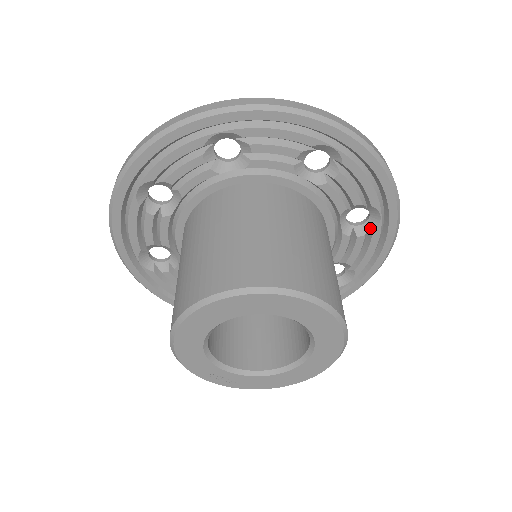
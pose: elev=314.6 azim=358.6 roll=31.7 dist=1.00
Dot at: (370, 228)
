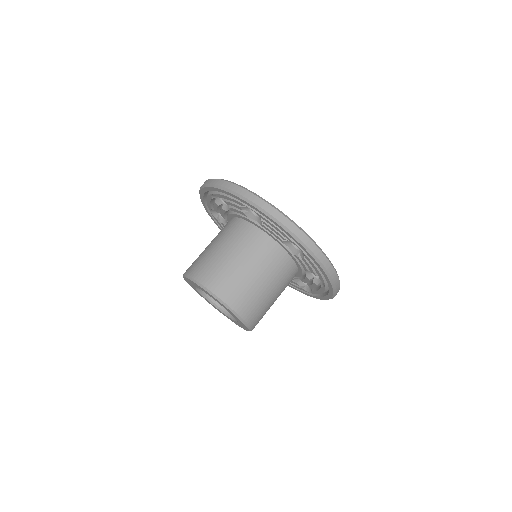
Dot at: (321, 284)
